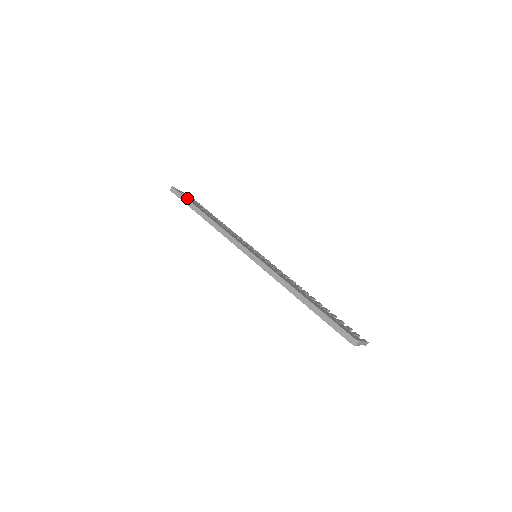
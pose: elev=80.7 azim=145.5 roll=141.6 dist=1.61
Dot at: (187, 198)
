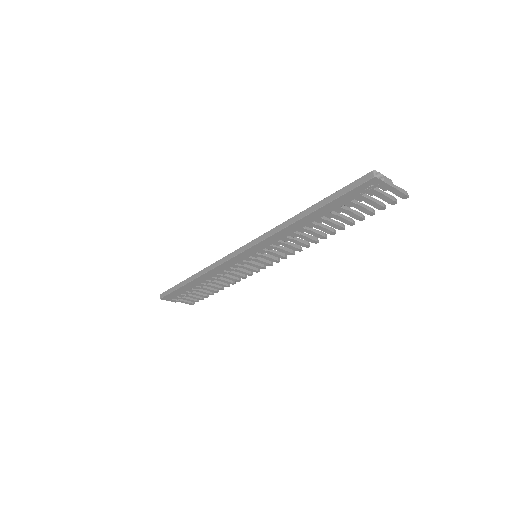
Dot at: occluded
